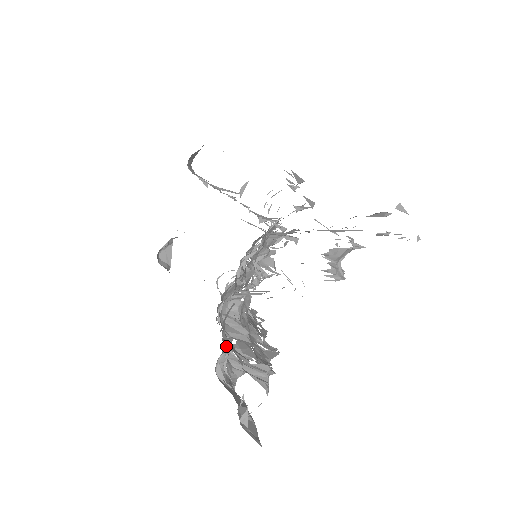
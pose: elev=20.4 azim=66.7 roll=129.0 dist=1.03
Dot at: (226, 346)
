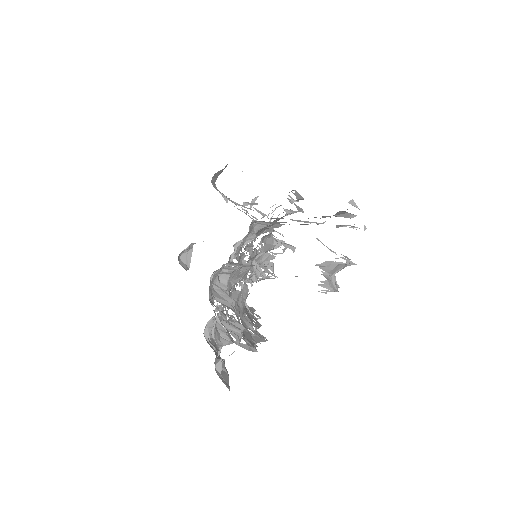
Dot at: (217, 318)
